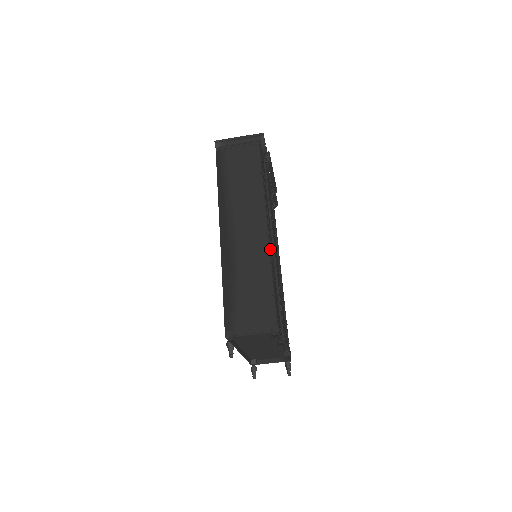
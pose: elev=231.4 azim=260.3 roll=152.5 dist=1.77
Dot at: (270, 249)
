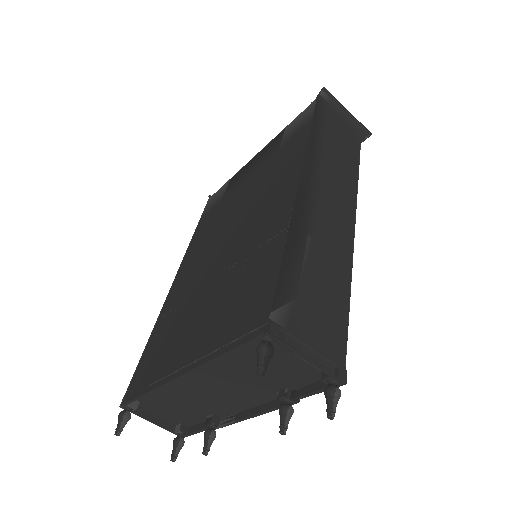
Dot at: occluded
